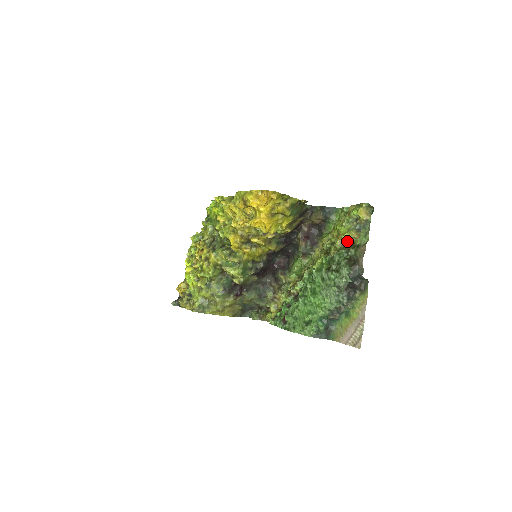
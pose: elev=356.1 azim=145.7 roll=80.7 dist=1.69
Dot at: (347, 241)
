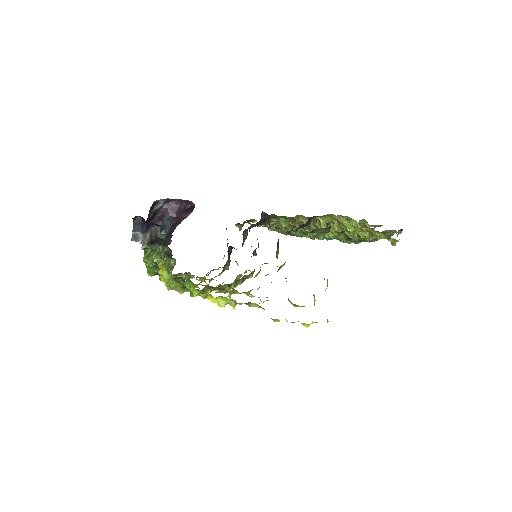
Dot at: occluded
